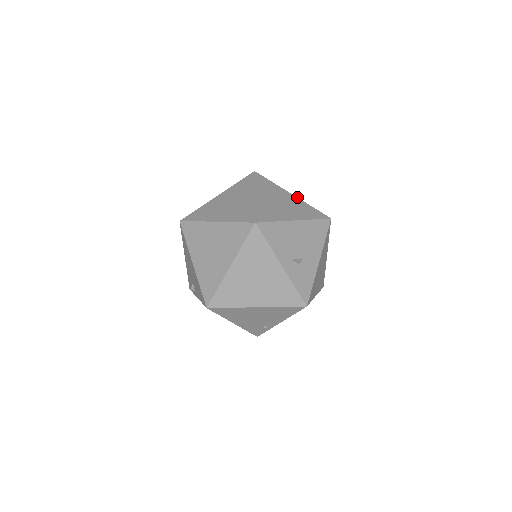
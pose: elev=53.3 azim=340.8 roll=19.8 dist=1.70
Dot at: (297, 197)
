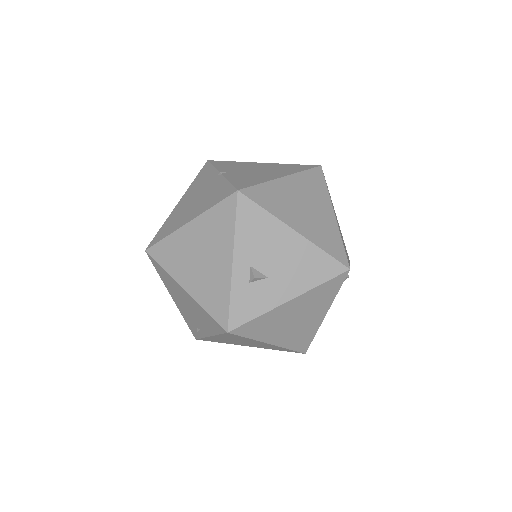
Dot at: occluded
